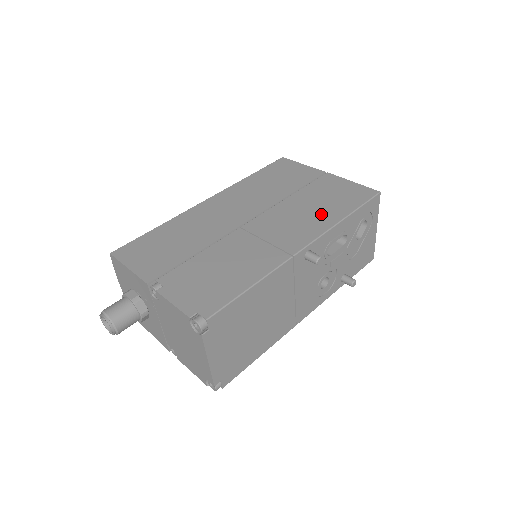
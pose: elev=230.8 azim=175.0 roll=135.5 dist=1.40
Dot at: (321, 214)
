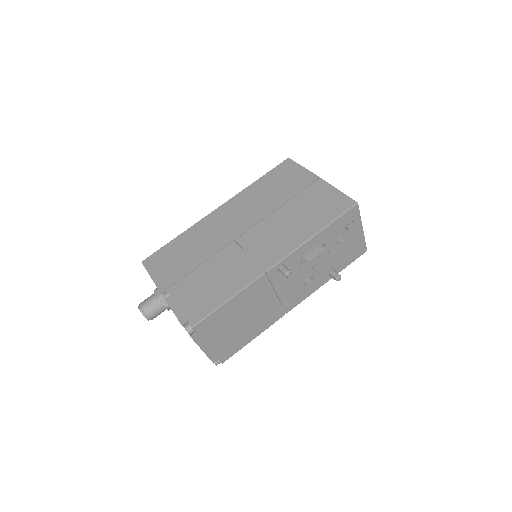
Dot at: (299, 228)
